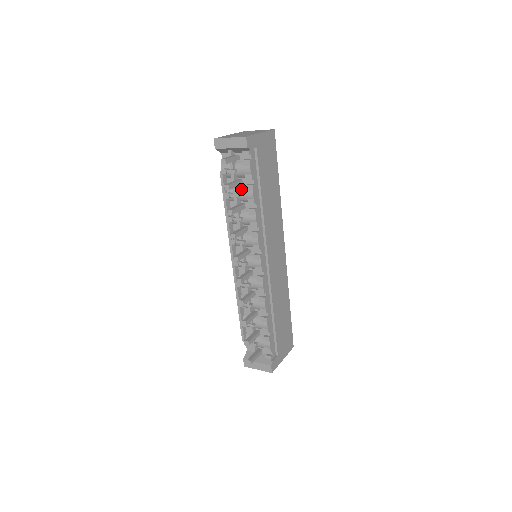
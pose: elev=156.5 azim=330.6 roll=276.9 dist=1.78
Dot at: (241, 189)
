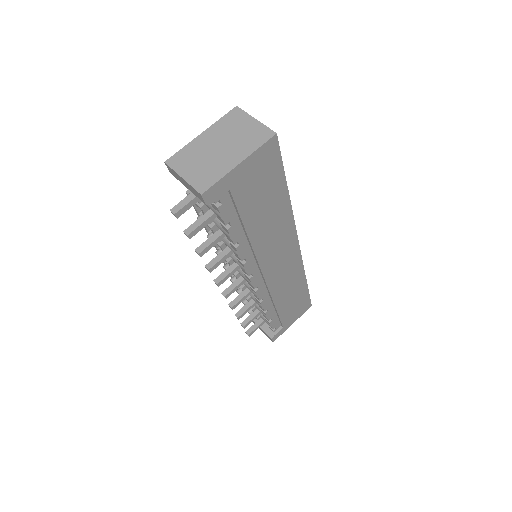
Dot at: (216, 221)
